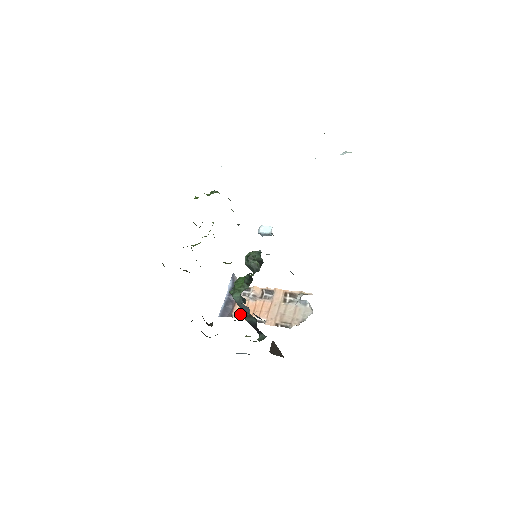
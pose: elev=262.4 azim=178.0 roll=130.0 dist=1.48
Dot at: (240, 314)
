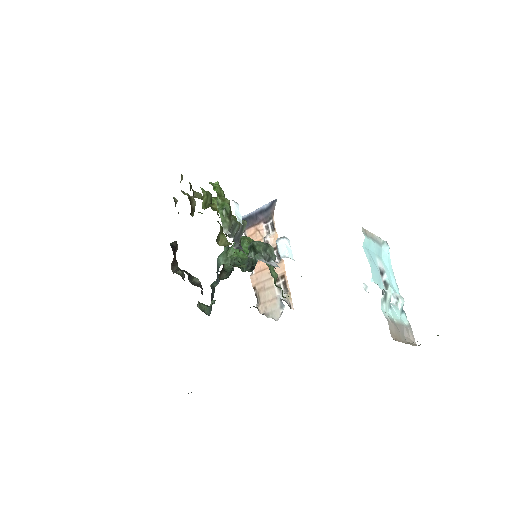
Dot at: occluded
